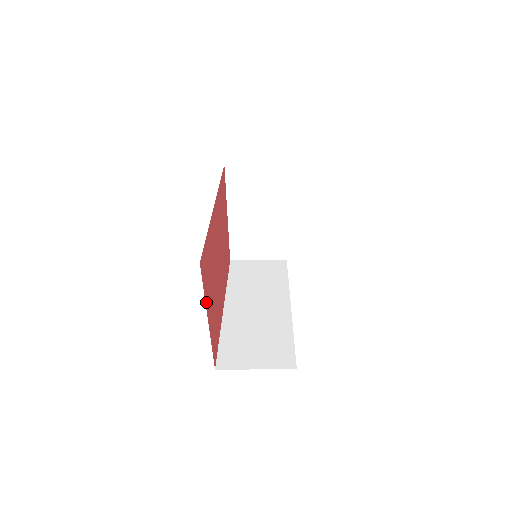
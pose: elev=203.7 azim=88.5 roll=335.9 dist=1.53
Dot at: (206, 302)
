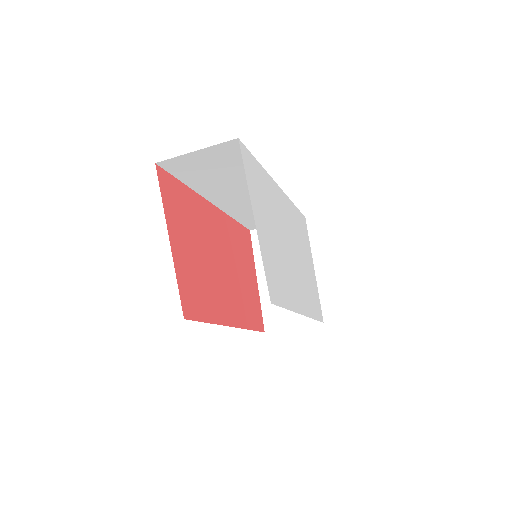
Dot at: (167, 218)
